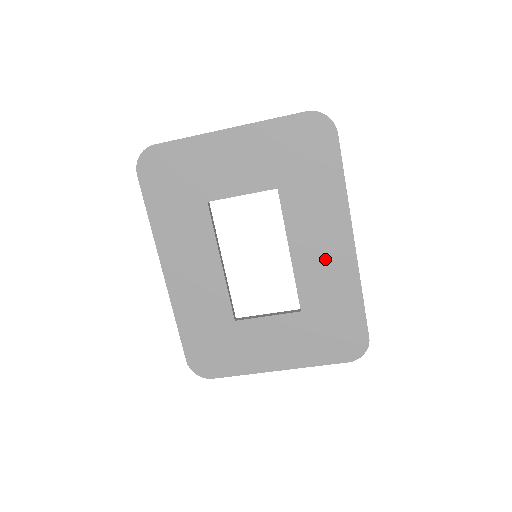
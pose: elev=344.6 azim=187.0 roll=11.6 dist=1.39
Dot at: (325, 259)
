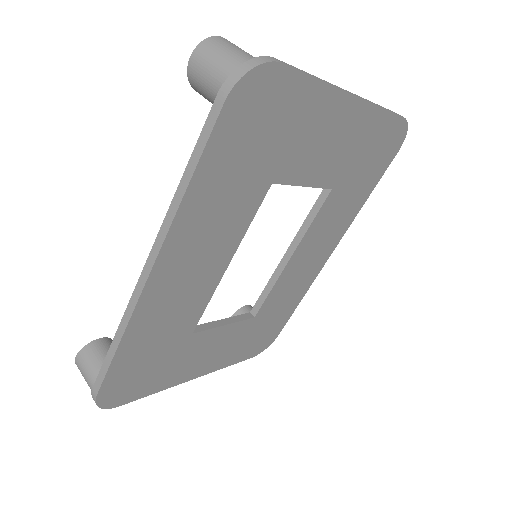
Dot at: (306, 268)
